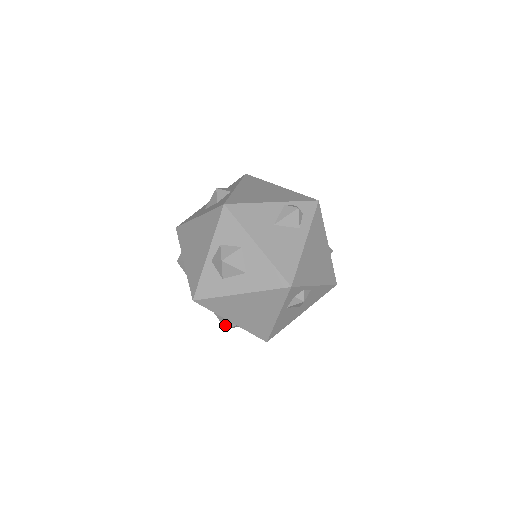
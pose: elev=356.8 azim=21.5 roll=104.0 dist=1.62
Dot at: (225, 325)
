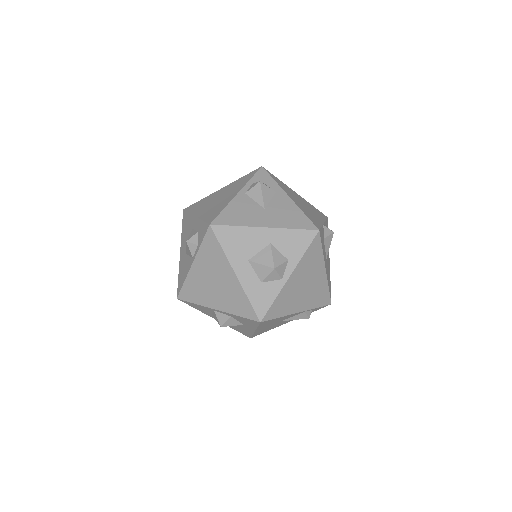
Dot at: occluded
